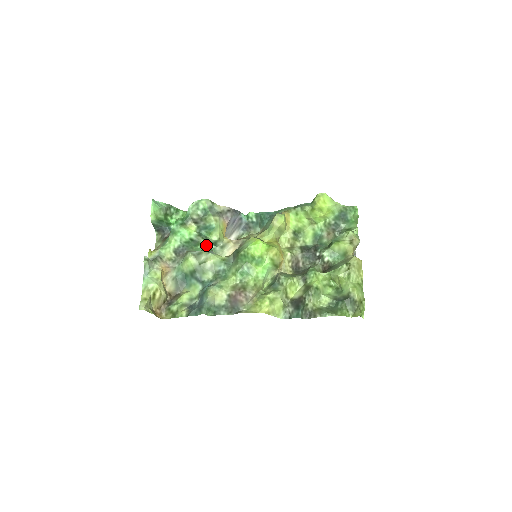
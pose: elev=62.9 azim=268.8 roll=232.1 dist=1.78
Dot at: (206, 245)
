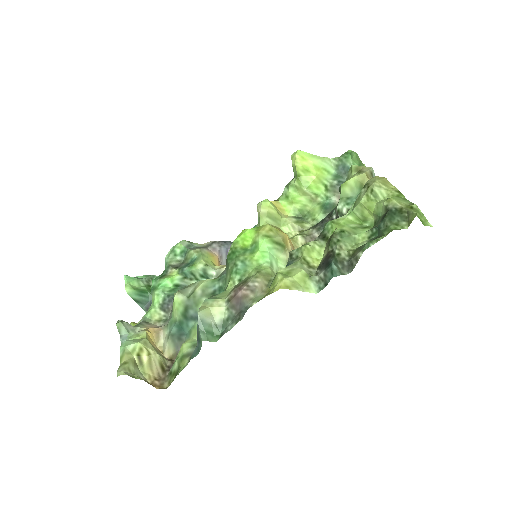
Dot at: occluded
